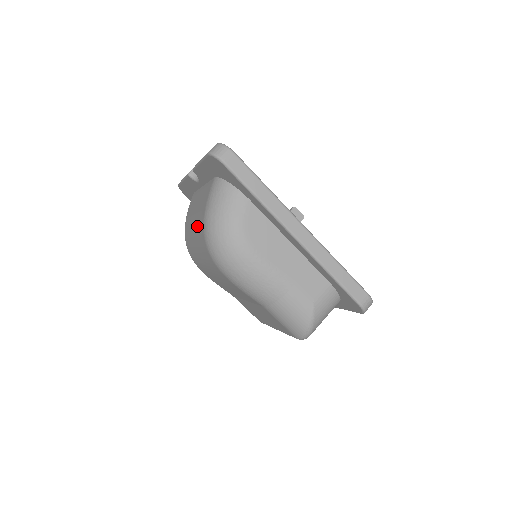
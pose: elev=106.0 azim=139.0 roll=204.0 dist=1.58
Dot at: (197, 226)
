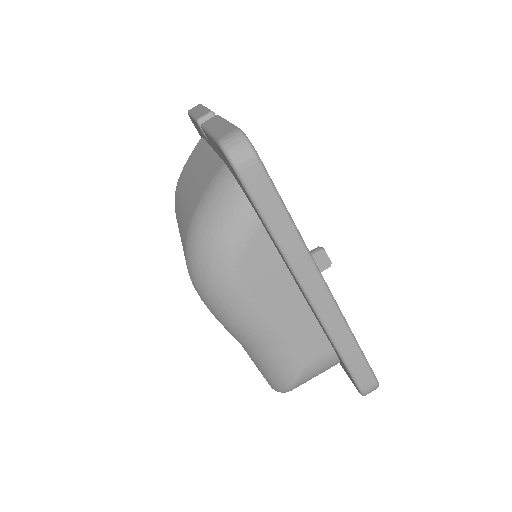
Dot at: (185, 211)
